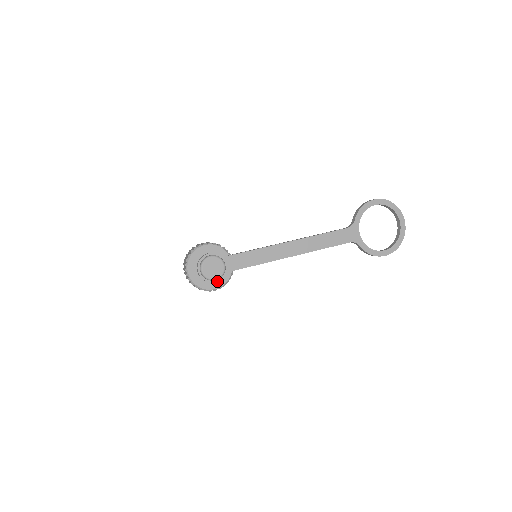
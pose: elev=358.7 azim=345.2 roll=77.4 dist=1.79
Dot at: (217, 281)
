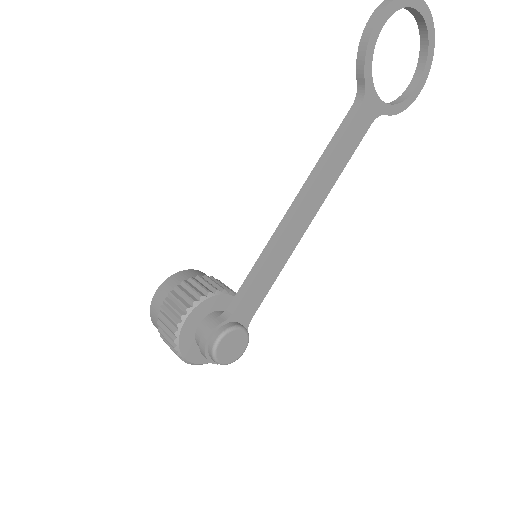
Dot at: occluded
